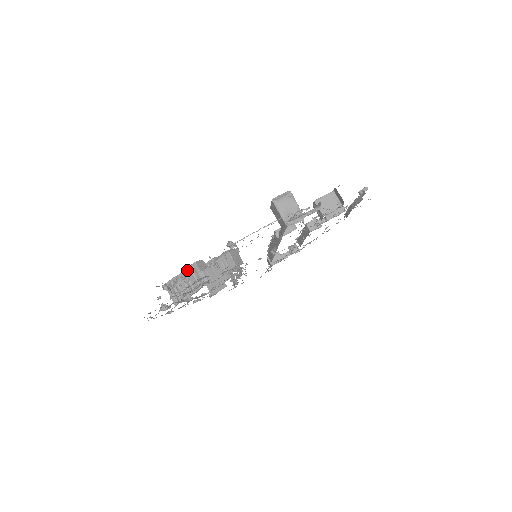
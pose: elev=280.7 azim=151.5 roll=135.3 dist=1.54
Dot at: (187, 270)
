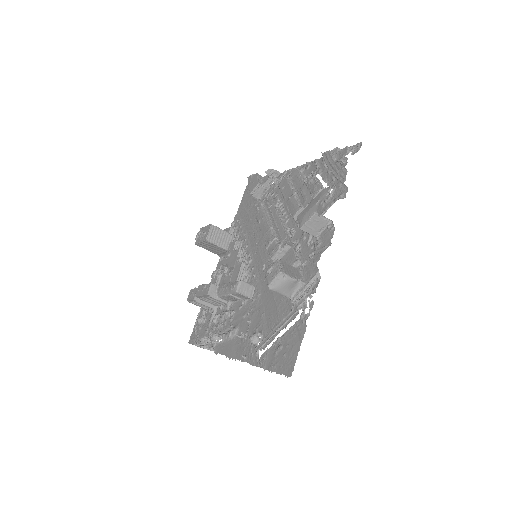
Dot at: (203, 296)
